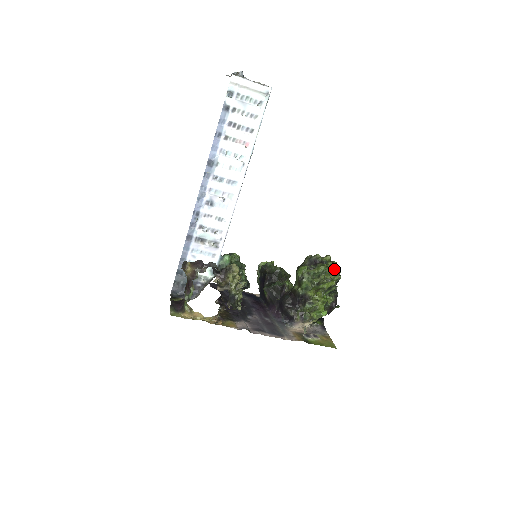
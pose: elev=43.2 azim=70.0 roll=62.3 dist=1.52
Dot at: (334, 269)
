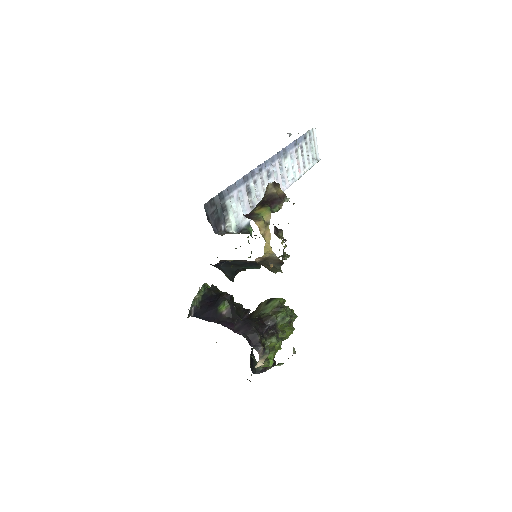
Dot at: occluded
